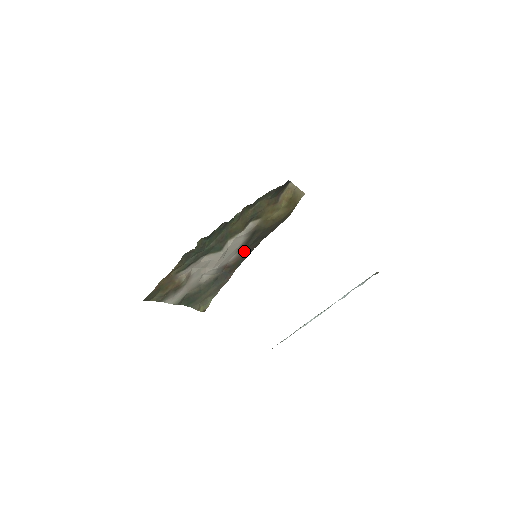
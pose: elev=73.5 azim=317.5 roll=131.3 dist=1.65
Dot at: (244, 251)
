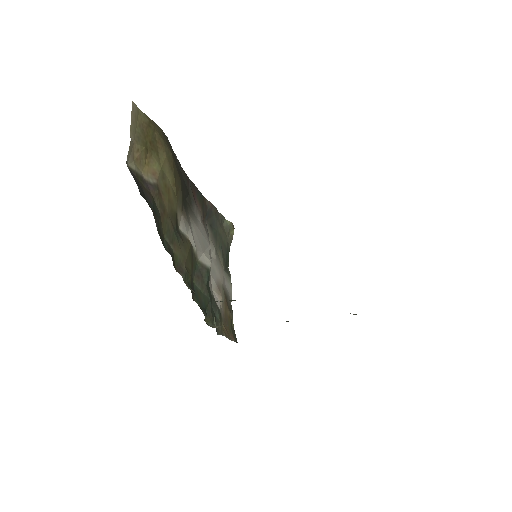
Dot at: (193, 200)
